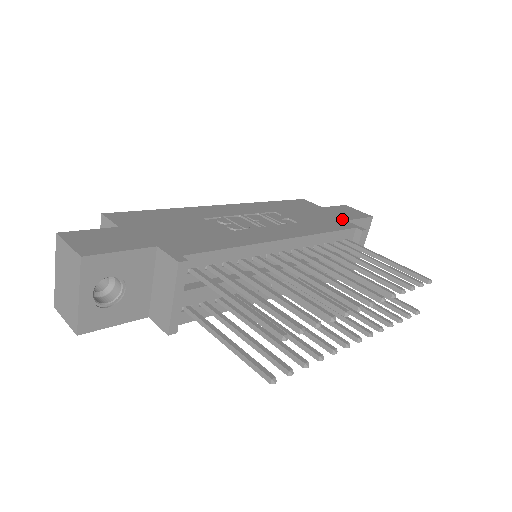
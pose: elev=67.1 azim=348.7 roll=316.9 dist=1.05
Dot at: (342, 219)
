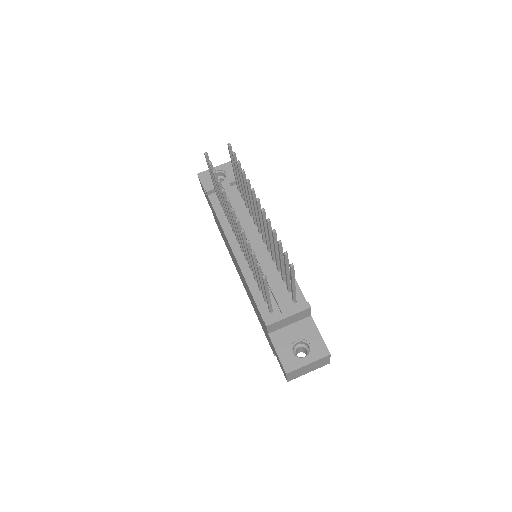
Dot at: occluded
